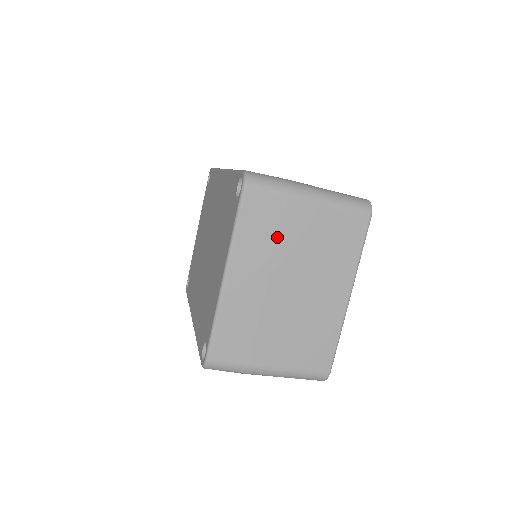
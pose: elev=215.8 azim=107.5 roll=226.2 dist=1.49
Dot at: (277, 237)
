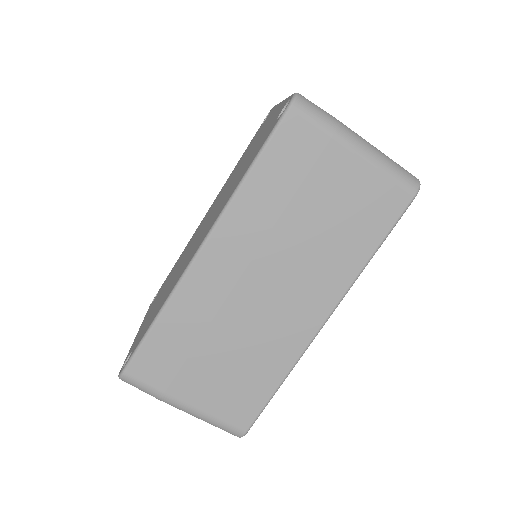
Dot at: occluded
